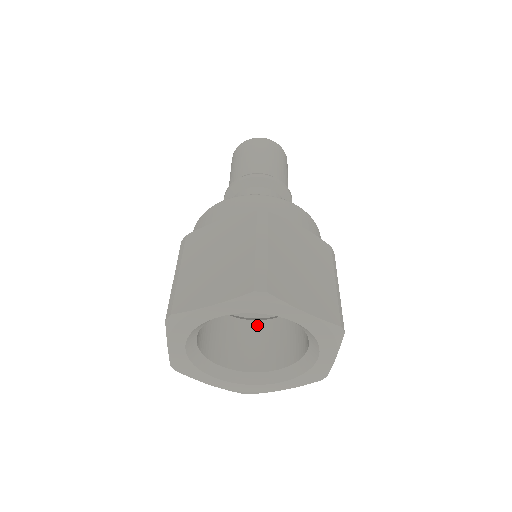
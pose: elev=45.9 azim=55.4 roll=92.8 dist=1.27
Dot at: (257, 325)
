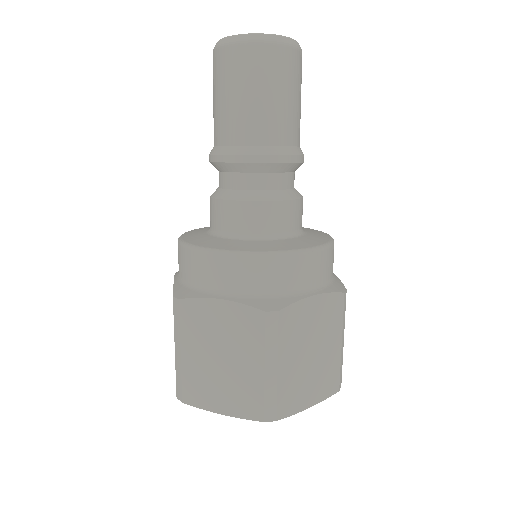
Dot at: occluded
